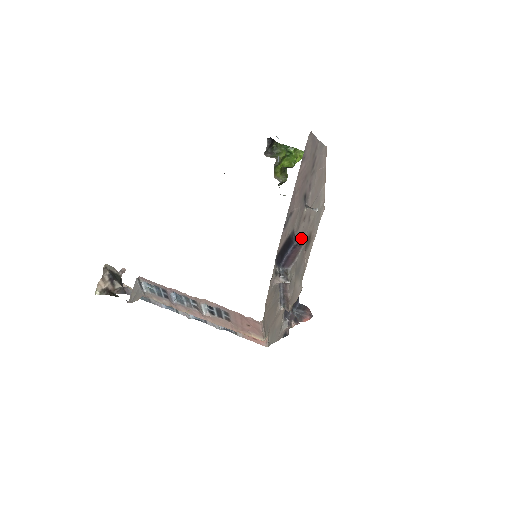
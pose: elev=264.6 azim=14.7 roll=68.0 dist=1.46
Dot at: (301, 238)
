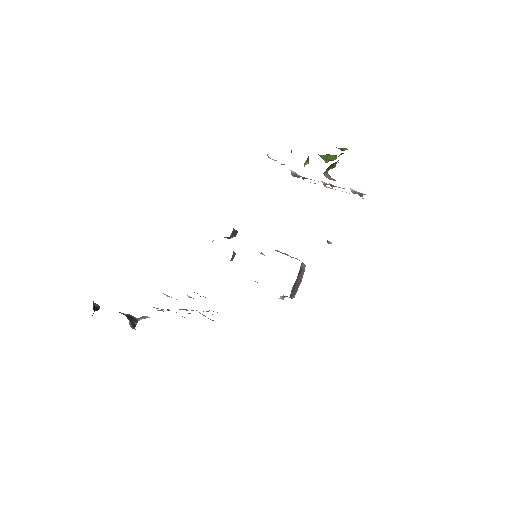
Dot at: occluded
